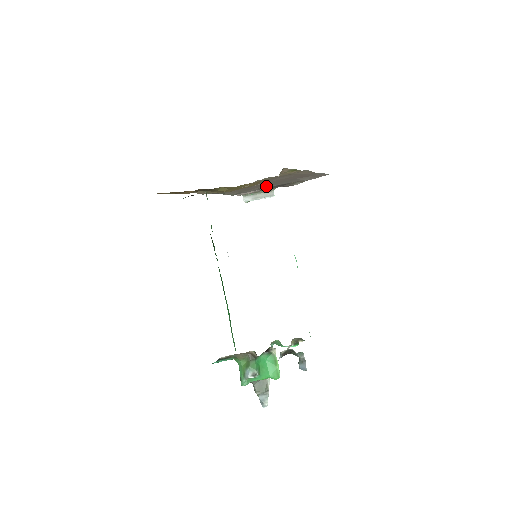
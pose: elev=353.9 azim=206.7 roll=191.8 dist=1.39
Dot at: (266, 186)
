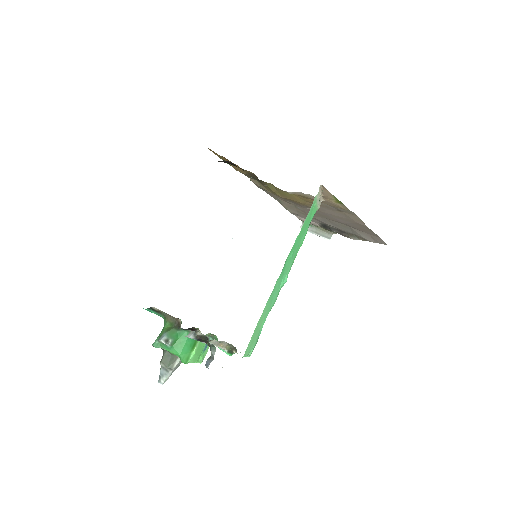
Dot at: (322, 220)
